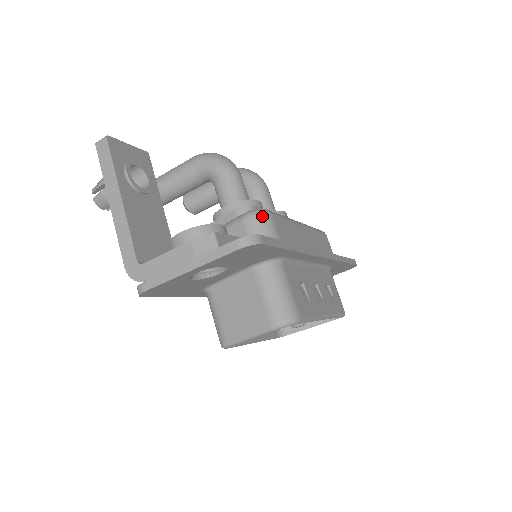
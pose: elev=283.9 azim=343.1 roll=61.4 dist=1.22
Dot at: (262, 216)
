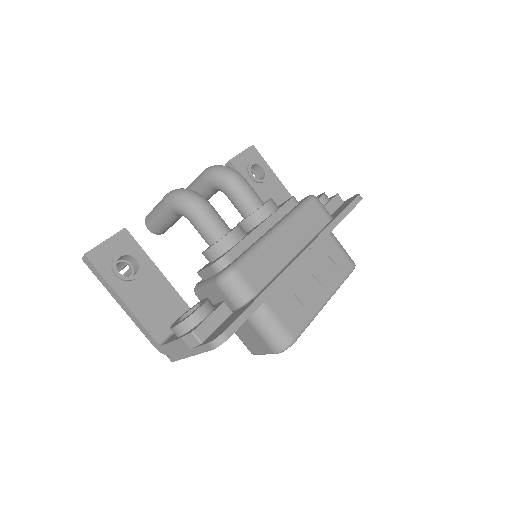
Dot at: (230, 279)
